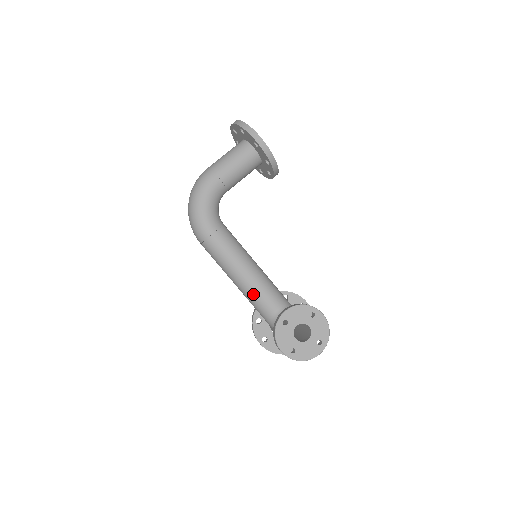
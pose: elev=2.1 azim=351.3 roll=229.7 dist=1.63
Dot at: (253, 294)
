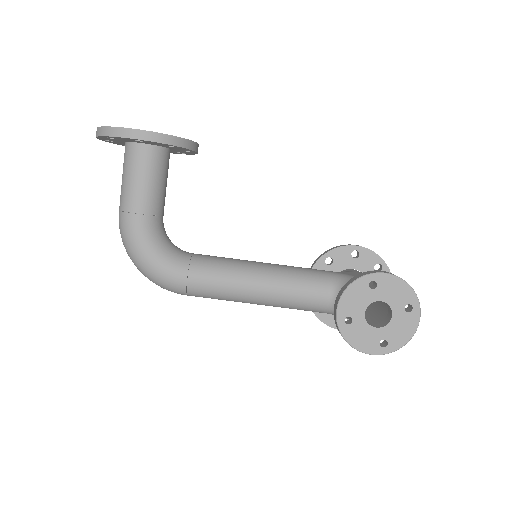
Dot at: (288, 302)
